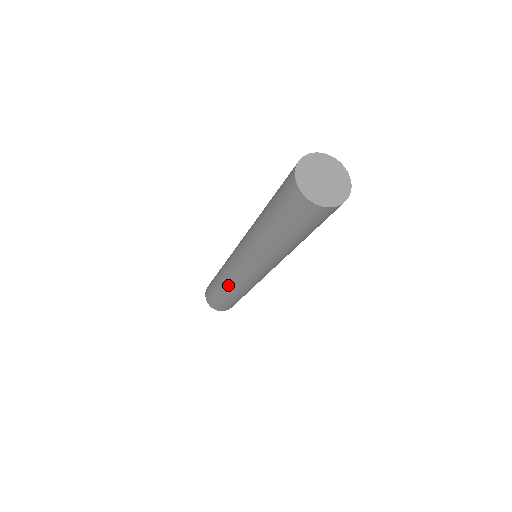
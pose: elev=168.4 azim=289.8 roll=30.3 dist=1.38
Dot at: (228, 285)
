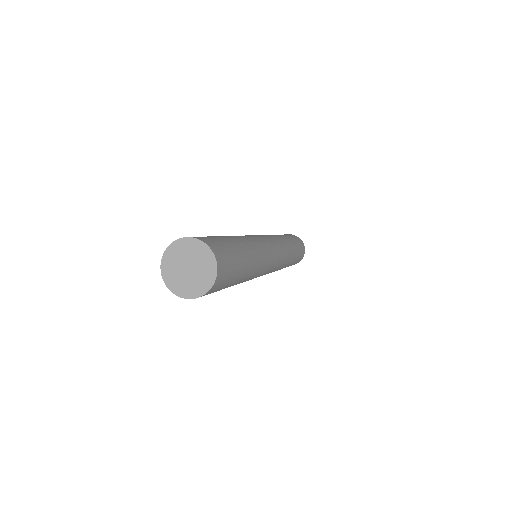
Dot at: occluded
